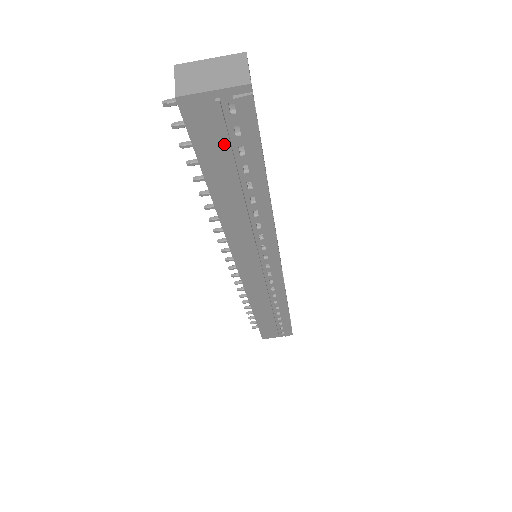
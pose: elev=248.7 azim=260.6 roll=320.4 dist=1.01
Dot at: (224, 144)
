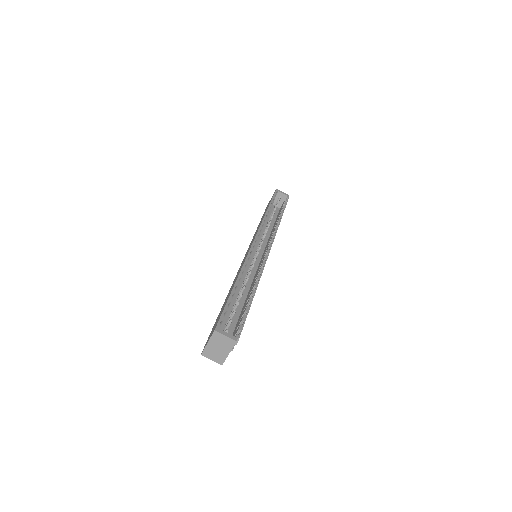
Dot at: occluded
